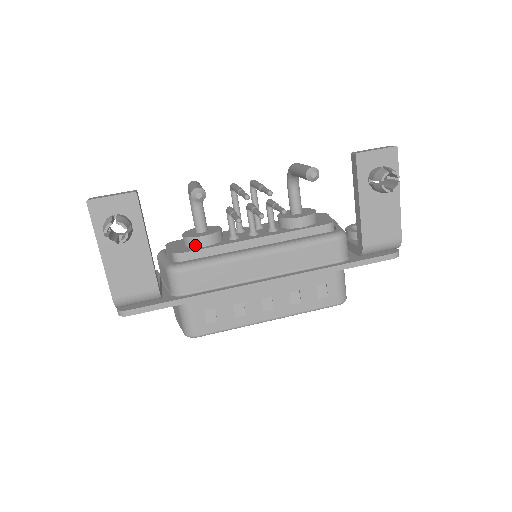
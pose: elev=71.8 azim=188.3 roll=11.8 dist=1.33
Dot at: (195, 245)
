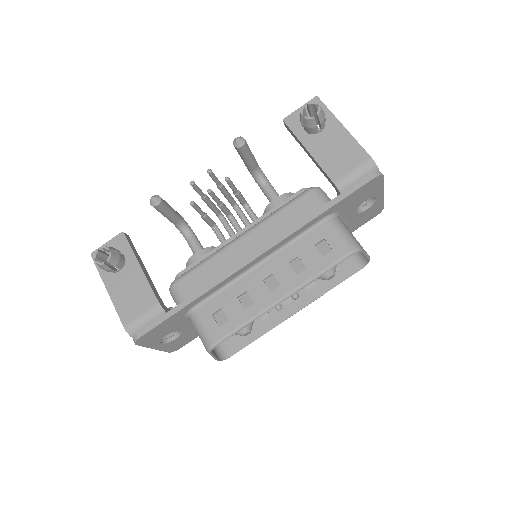
Dot at: occluded
